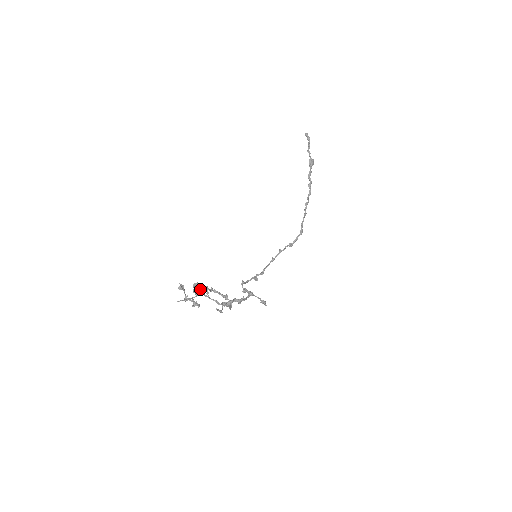
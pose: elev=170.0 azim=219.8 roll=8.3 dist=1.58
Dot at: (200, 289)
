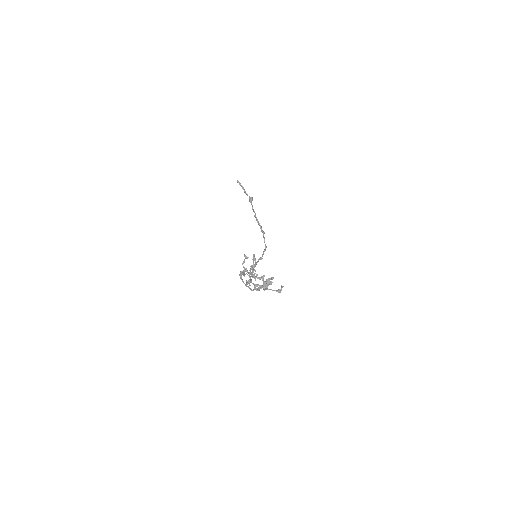
Dot at: (241, 271)
